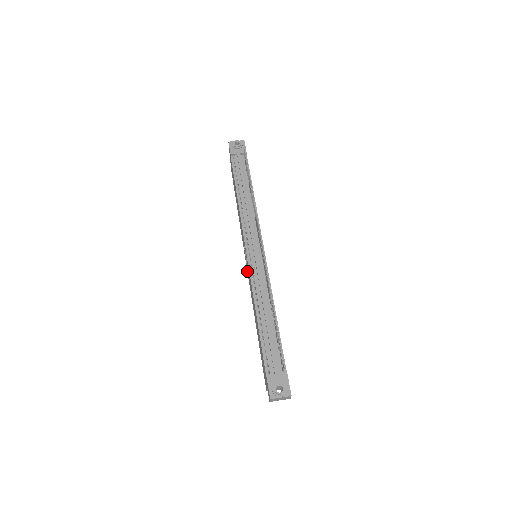
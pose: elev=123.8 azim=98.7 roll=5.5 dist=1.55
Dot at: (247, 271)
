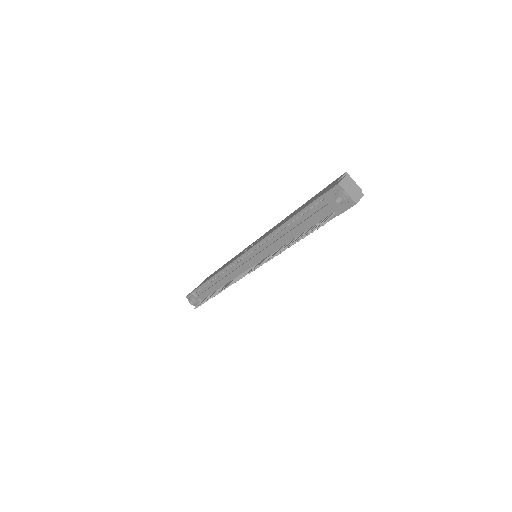
Dot at: occluded
